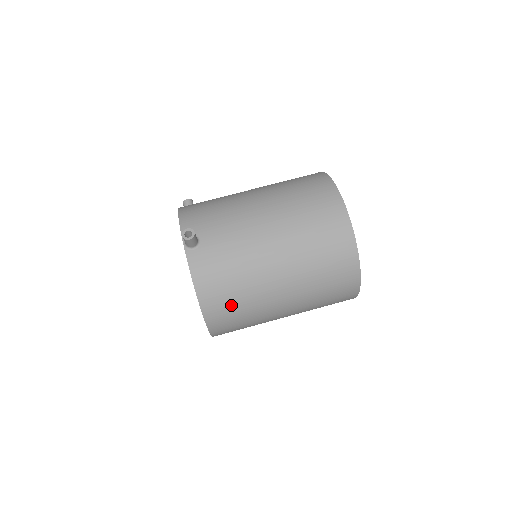
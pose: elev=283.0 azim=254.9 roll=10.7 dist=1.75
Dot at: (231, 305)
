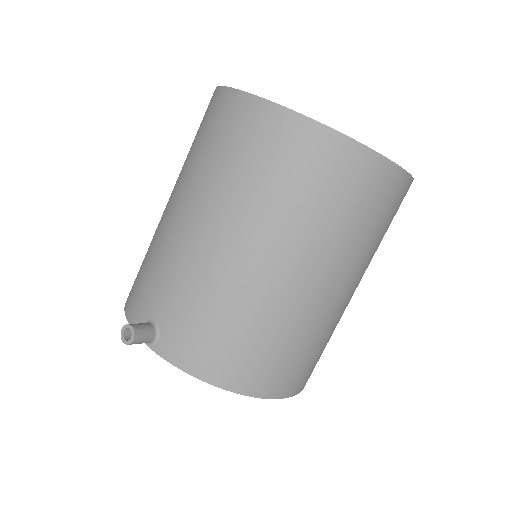
Dot at: (265, 355)
